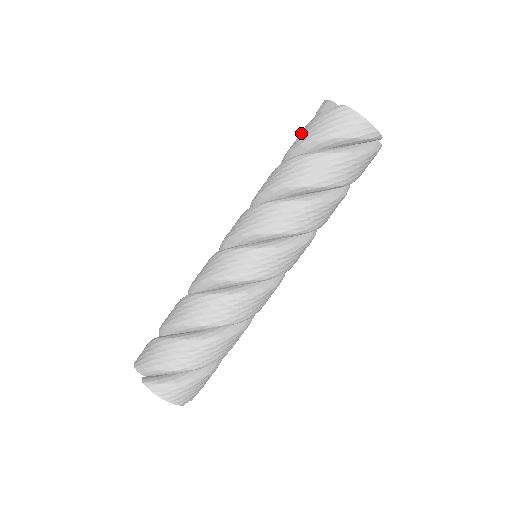
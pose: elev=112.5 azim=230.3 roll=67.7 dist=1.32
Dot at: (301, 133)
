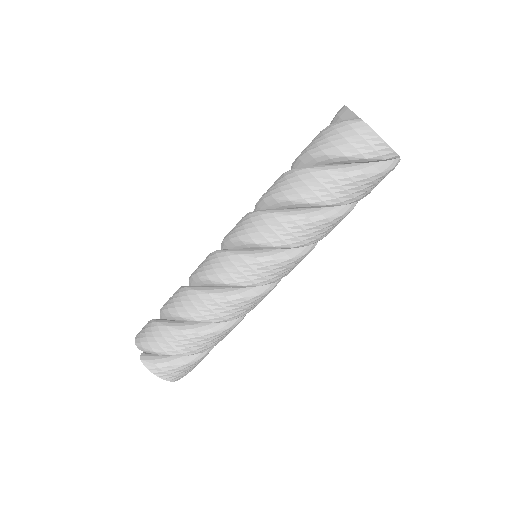
Dot at: (314, 140)
